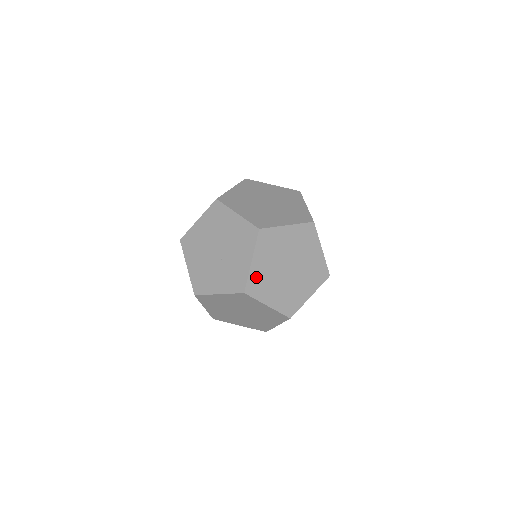
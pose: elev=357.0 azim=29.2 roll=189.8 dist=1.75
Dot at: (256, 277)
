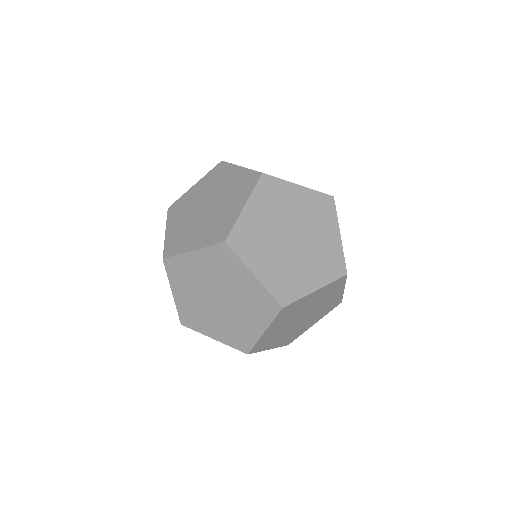
Dot at: (275, 282)
